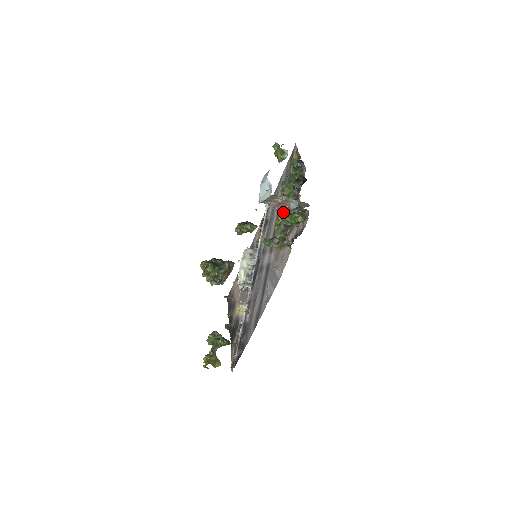
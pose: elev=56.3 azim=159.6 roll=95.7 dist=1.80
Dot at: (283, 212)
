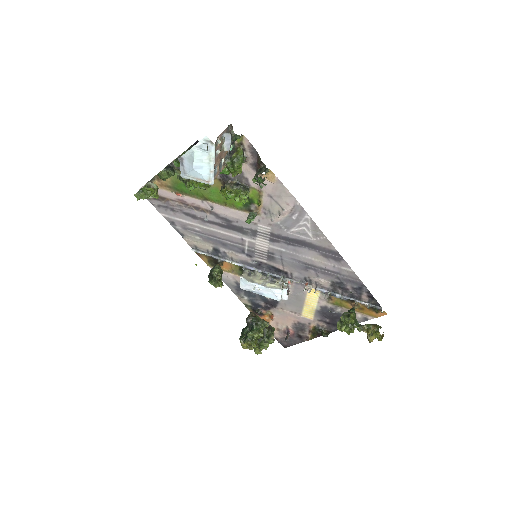
Dot at: (222, 187)
